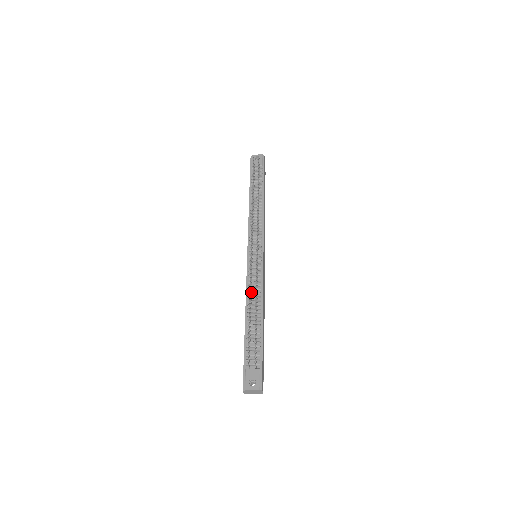
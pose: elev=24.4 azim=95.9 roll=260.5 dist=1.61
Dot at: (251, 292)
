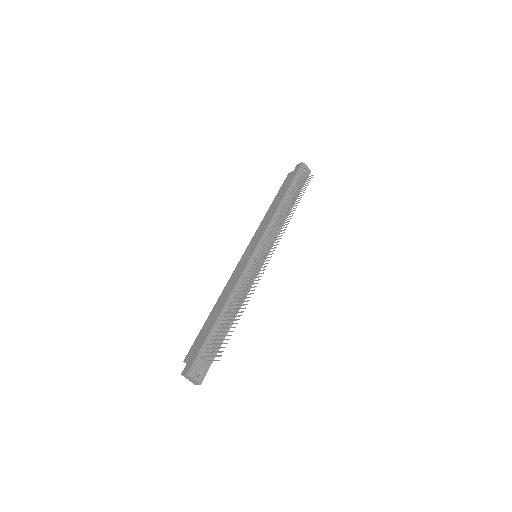
Dot at: (239, 288)
